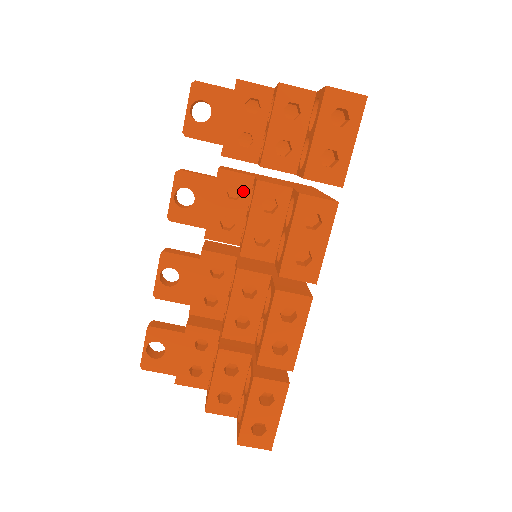
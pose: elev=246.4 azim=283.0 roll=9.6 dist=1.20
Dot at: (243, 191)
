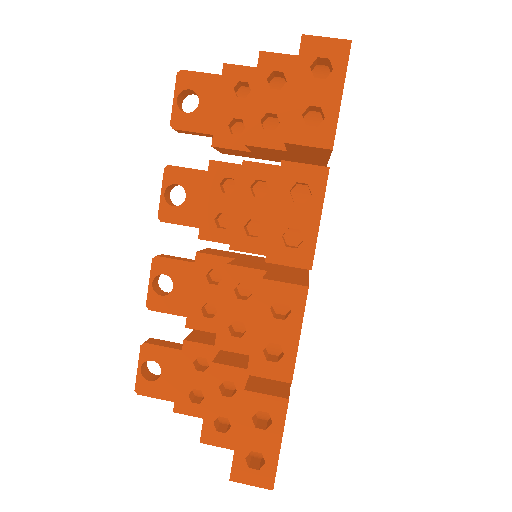
Dot at: (237, 183)
